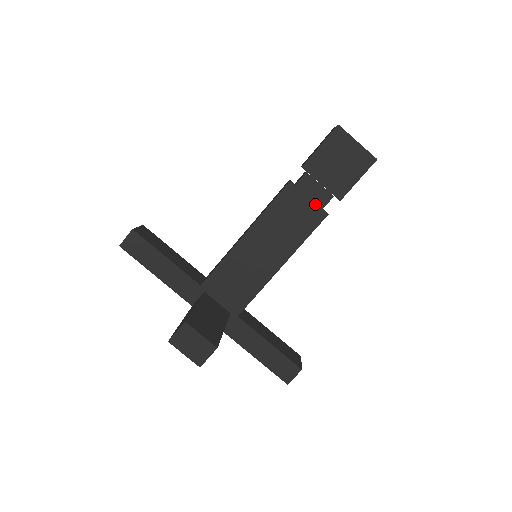
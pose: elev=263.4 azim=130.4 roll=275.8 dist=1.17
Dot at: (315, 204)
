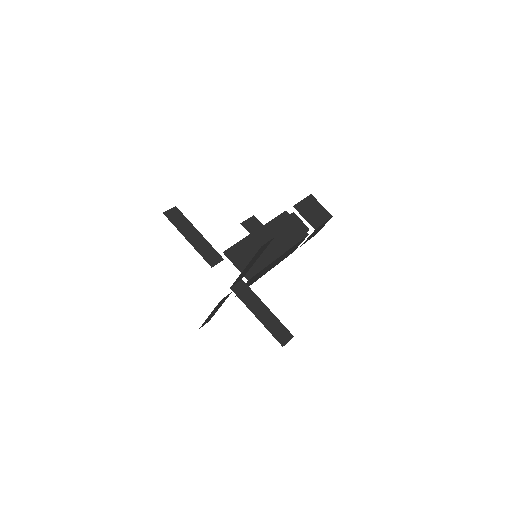
Dot at: (301, 227)
